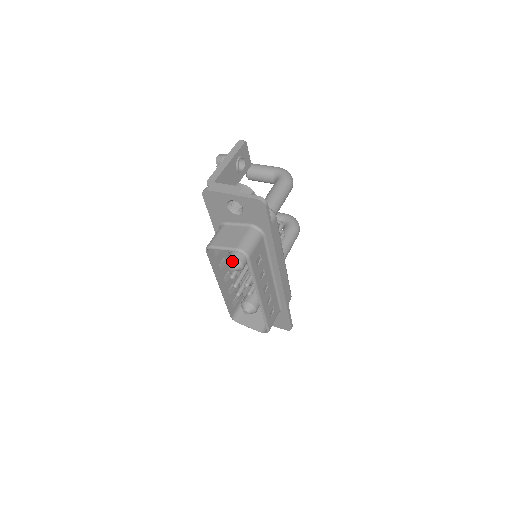
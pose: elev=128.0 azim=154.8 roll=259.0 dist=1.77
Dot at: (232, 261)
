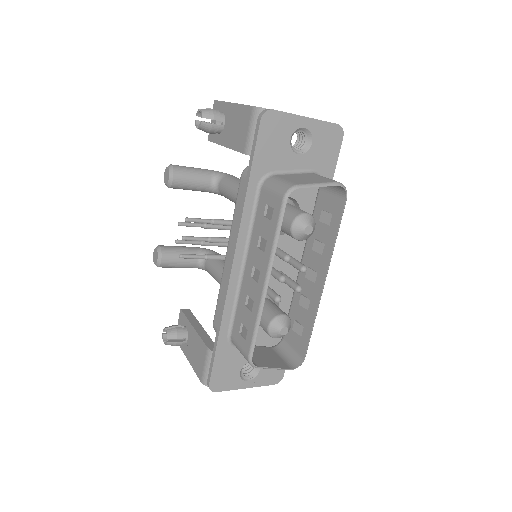
Dot at: (308, 218)
